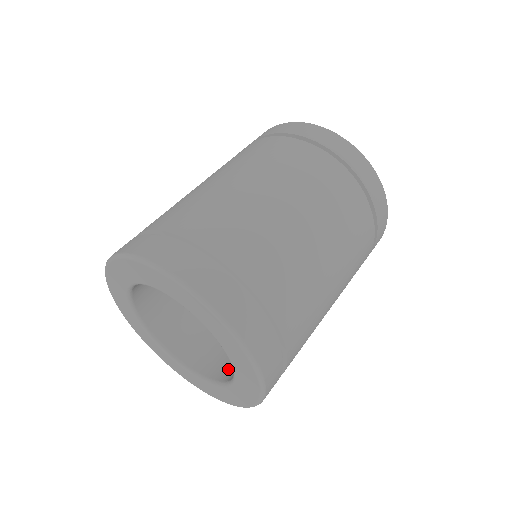
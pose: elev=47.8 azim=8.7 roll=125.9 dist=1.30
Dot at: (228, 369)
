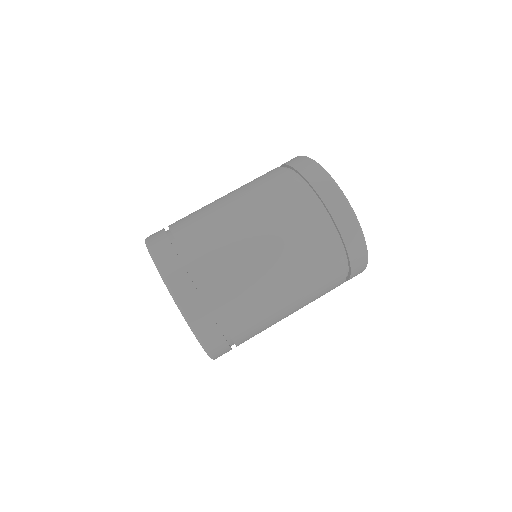
Dot at: occluded
